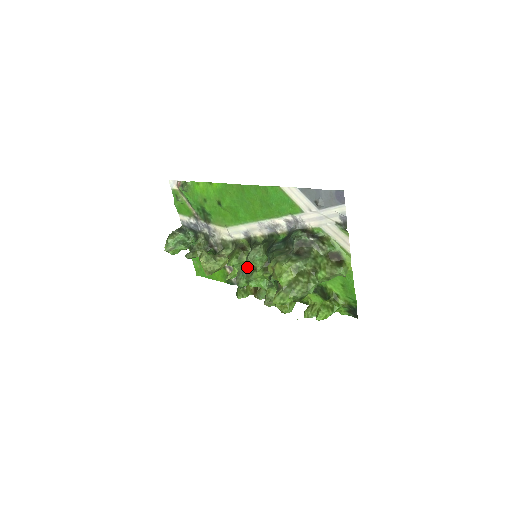
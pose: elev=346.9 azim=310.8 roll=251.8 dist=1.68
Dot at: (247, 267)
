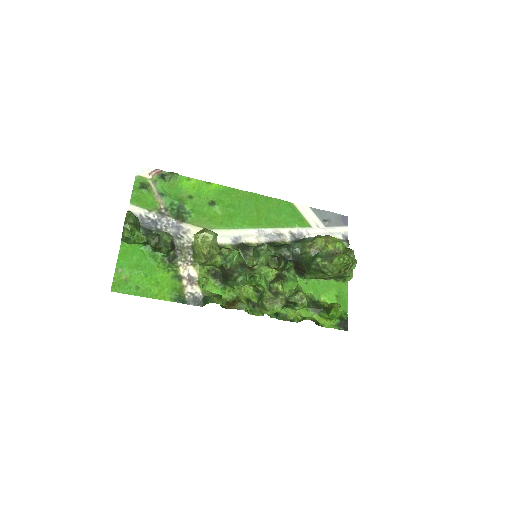
Dot at: (244, 264)
